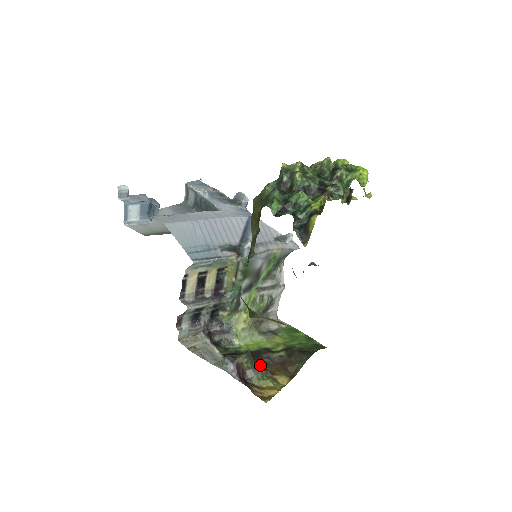
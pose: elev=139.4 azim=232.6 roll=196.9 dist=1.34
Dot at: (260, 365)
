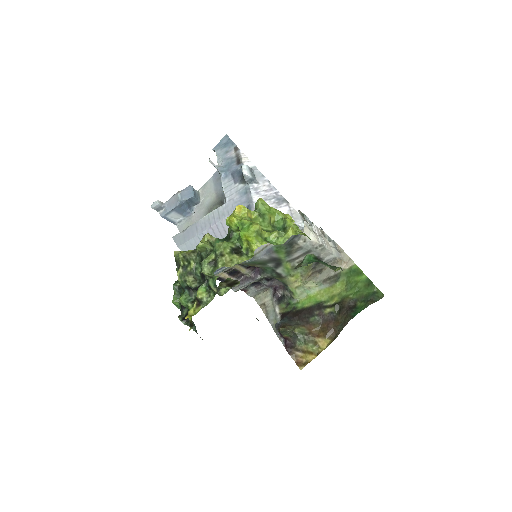
Dot at: (306, 327)
